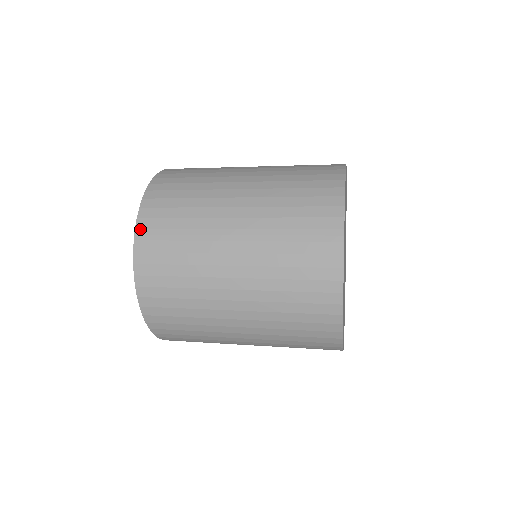
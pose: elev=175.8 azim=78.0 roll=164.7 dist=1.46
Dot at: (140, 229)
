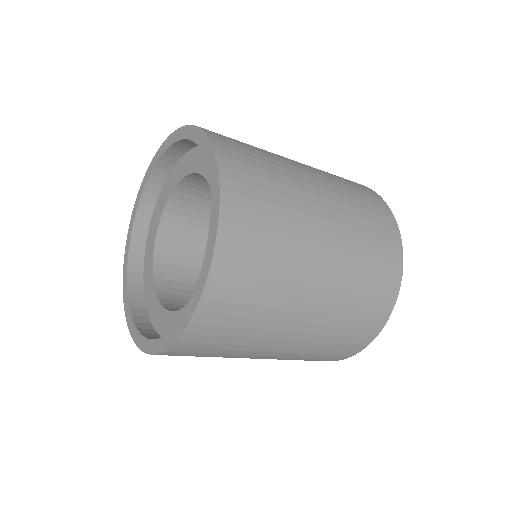
Dot at: occluded
